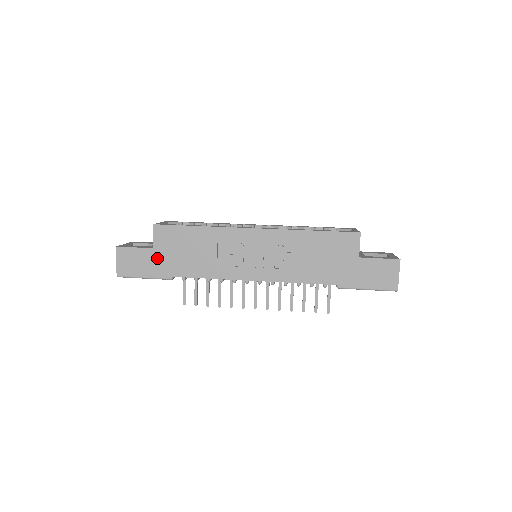
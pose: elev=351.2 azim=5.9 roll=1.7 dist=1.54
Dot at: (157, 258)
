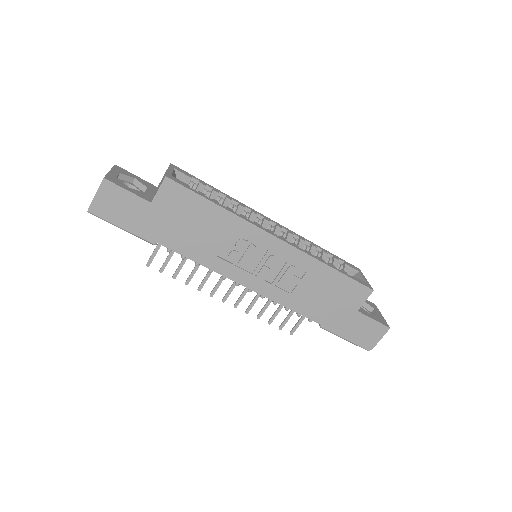
Dot at: (150, 215)
